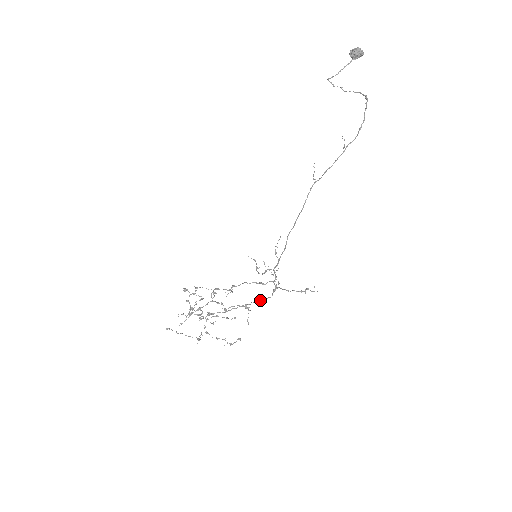
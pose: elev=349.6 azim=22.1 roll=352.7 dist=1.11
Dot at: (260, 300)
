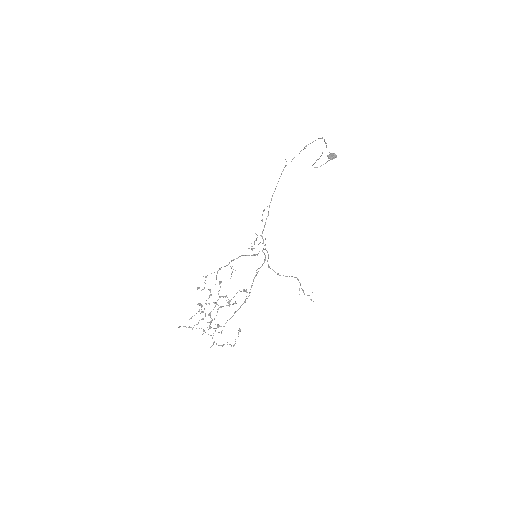
Dot at: (255, 276)
